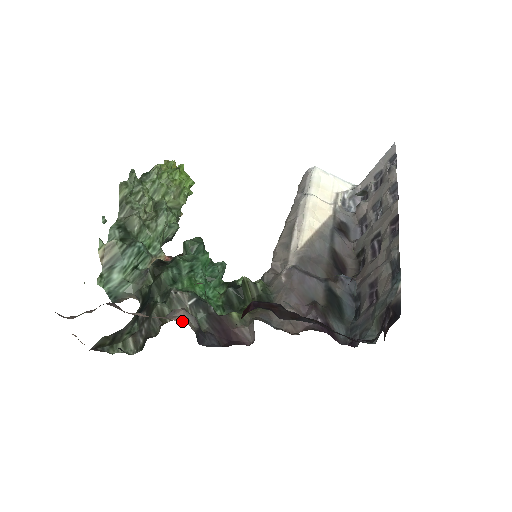
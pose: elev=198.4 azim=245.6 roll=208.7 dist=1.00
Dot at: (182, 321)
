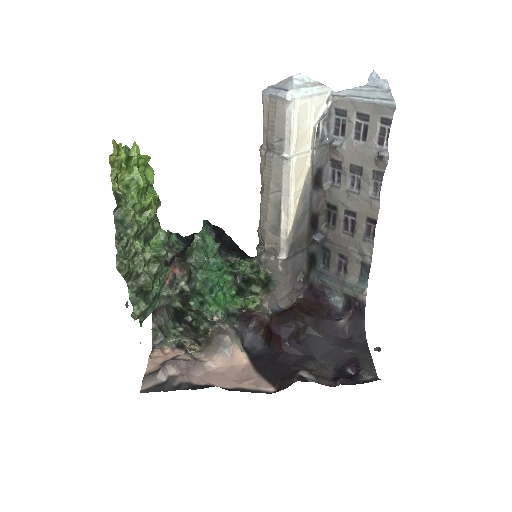
Dot at: (236, 352)
